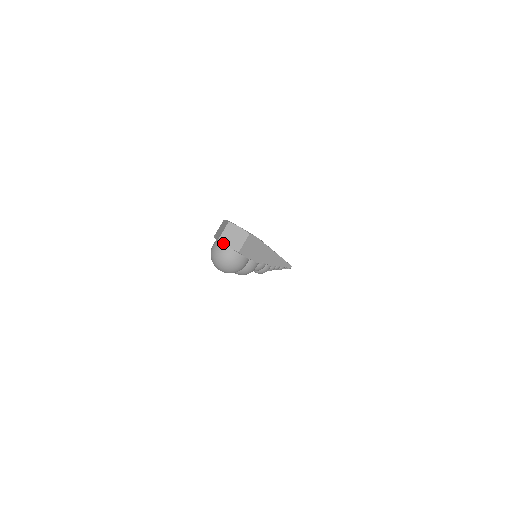
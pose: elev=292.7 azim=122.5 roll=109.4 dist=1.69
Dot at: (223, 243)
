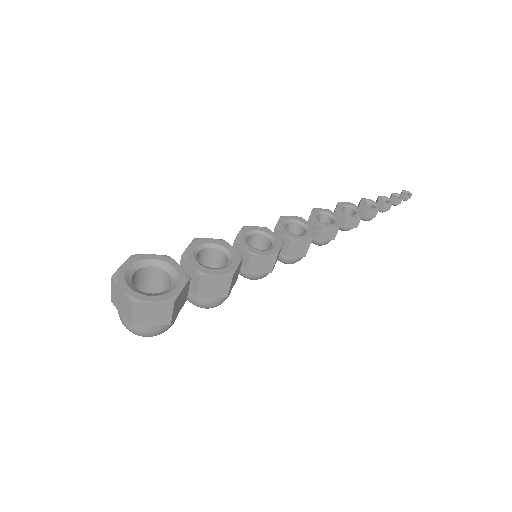
Dot at: occluded
